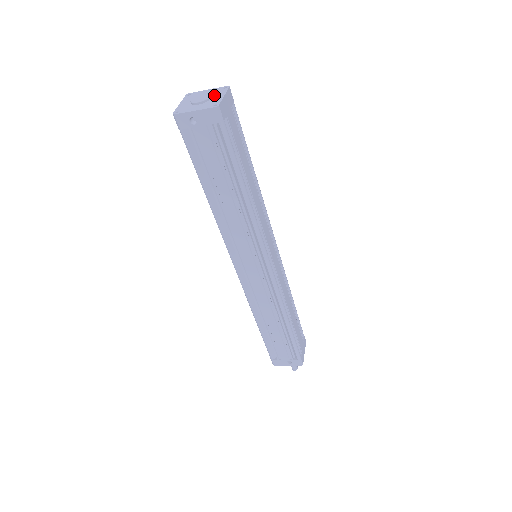
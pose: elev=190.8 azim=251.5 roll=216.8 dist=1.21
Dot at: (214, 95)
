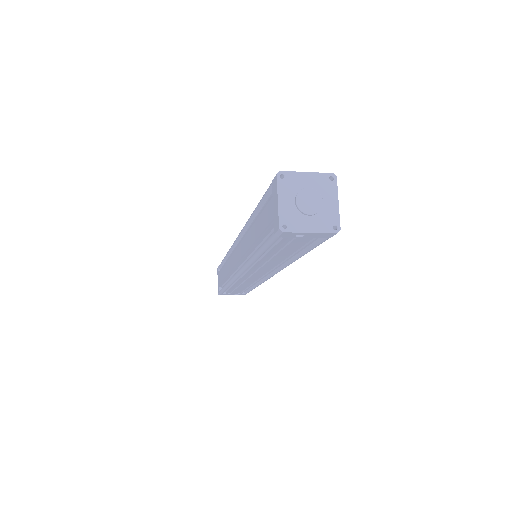
Dot at: (324, 196)
